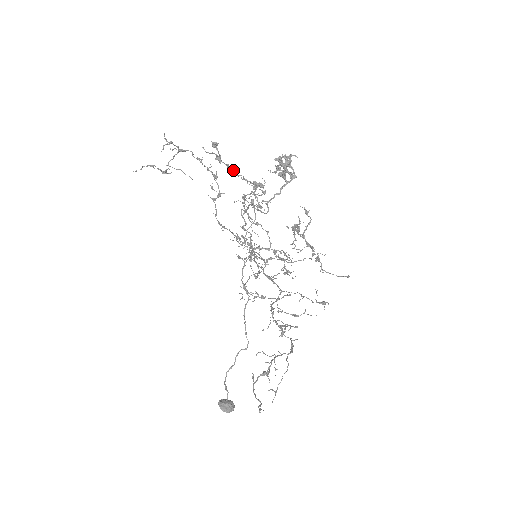
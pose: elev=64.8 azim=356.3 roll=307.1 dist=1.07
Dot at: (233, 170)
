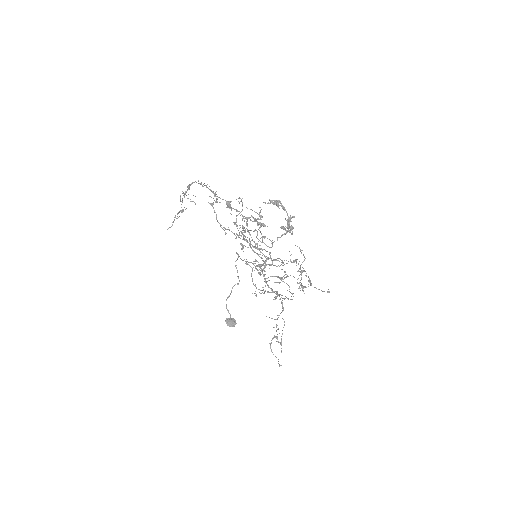
Dot at: (242, 215)
